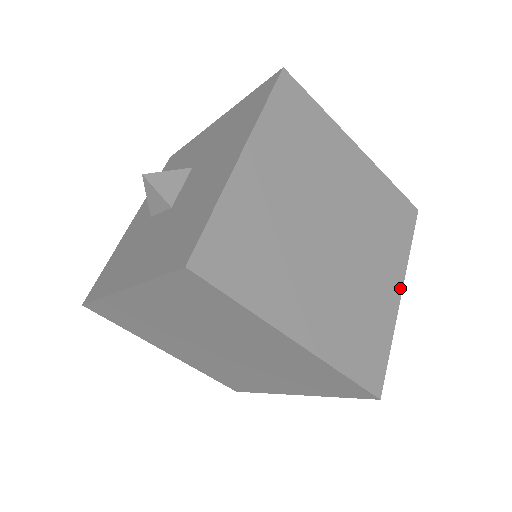
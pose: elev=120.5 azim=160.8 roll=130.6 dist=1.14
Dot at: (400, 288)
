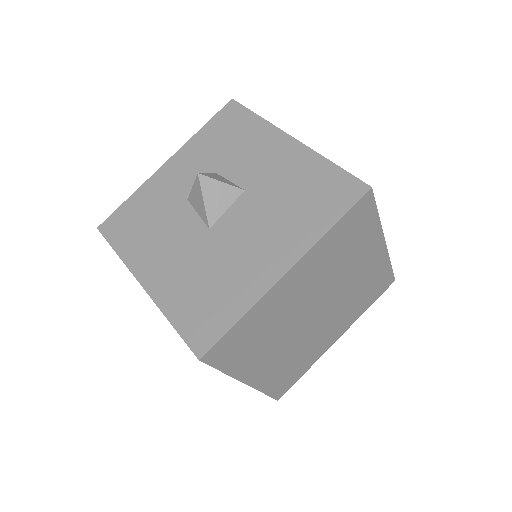
Dot at: (339, 337)
